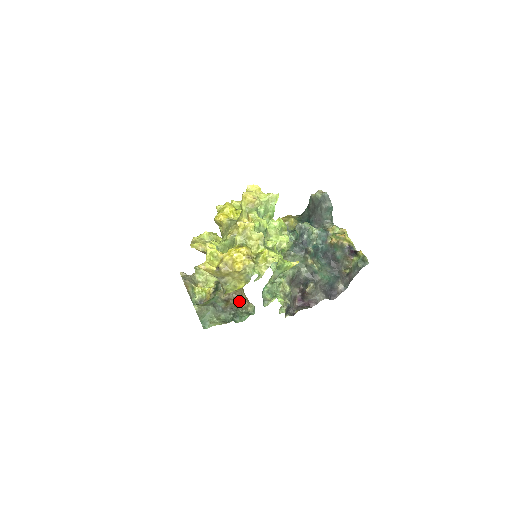
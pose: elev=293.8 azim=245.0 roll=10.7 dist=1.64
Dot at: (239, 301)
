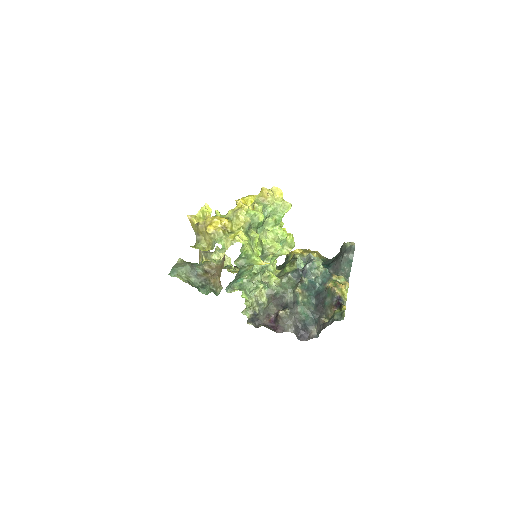
Dot at: (215, 279)
